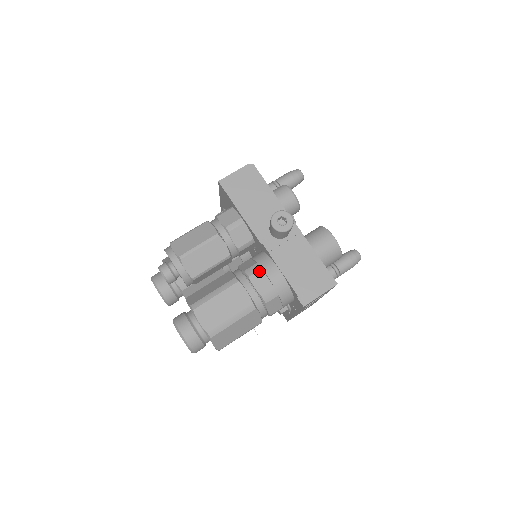
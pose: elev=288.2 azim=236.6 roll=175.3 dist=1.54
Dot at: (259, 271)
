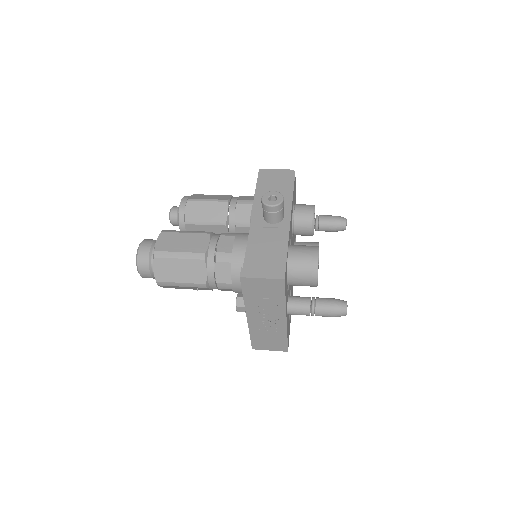
Dot at: (232, 236)
